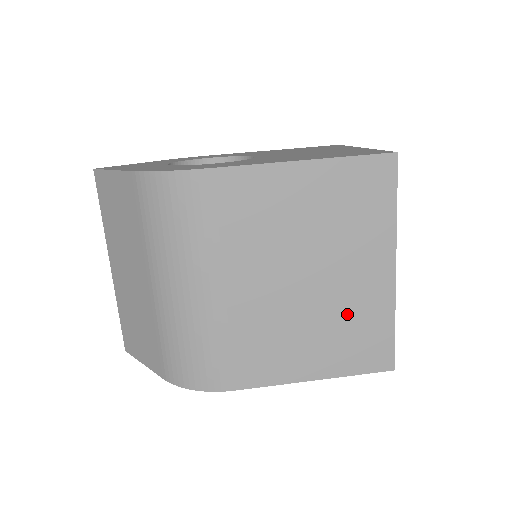
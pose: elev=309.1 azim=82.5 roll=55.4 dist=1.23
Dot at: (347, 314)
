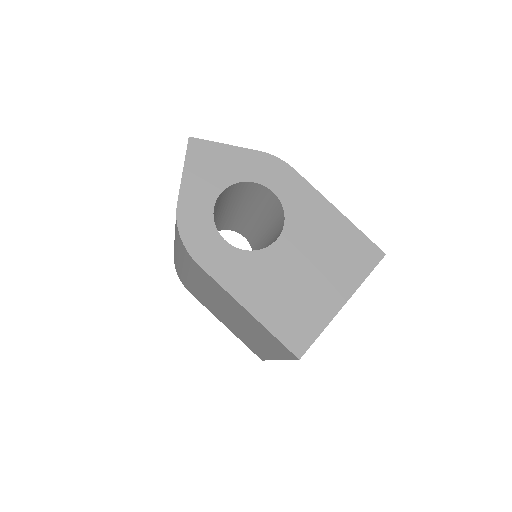
Dot at: (248, 338)
